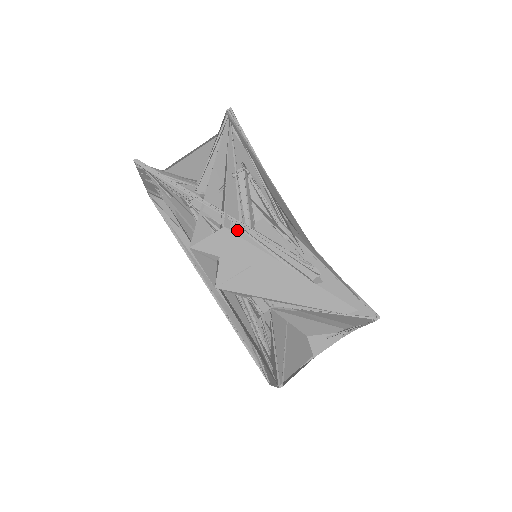
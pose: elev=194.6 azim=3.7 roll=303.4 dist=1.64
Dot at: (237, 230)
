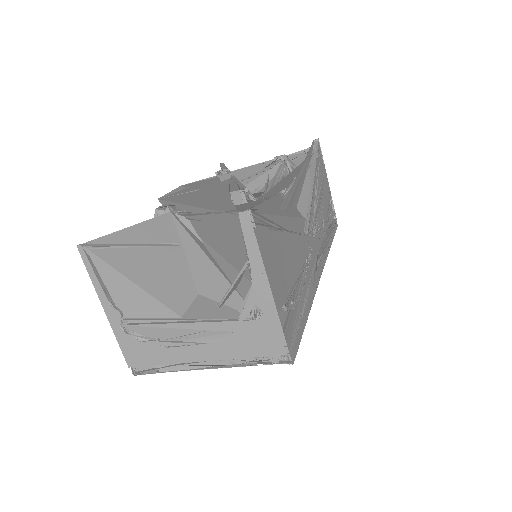
Dot at: (227, 181)
